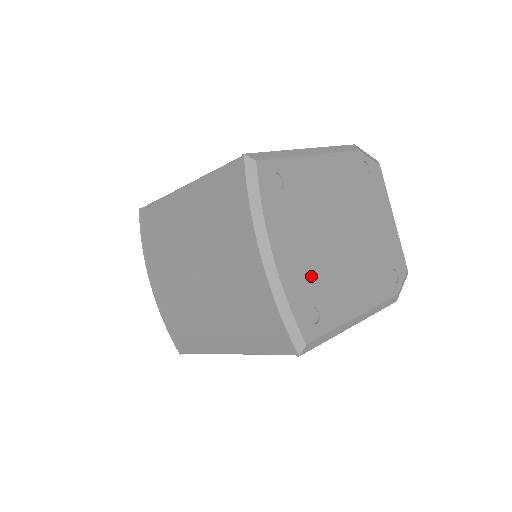
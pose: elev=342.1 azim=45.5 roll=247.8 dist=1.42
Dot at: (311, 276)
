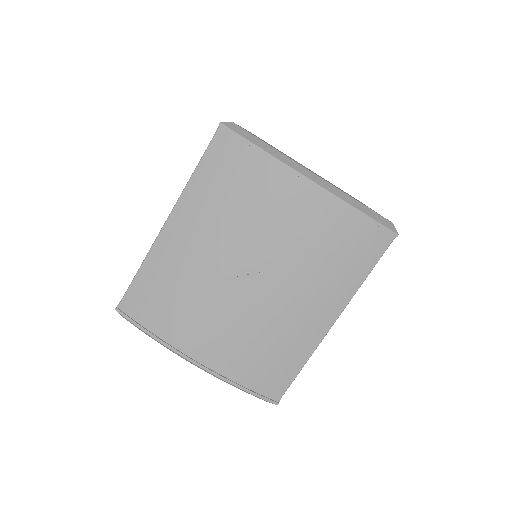
Dot at: occluded
